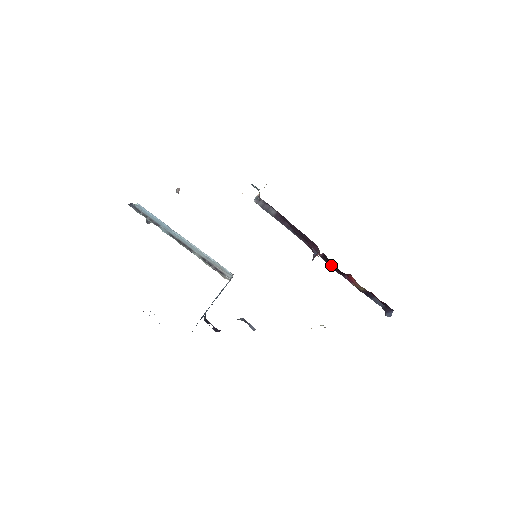
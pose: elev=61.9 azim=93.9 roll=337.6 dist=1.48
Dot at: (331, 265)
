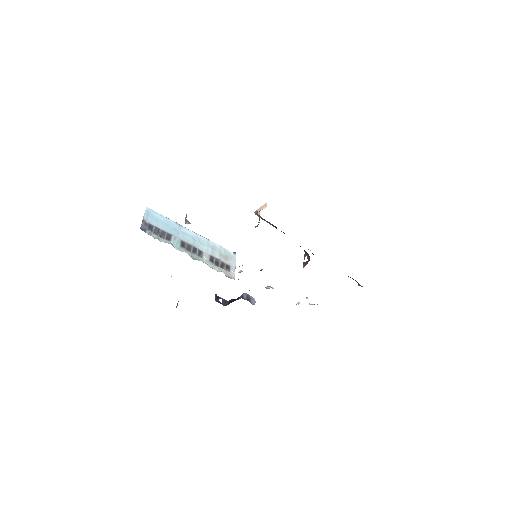
Dot at: occluded
